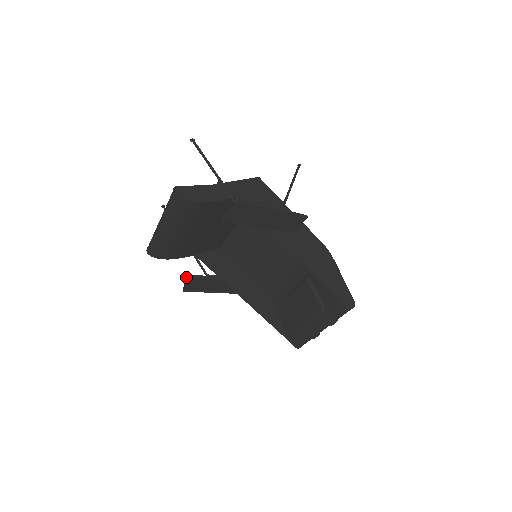
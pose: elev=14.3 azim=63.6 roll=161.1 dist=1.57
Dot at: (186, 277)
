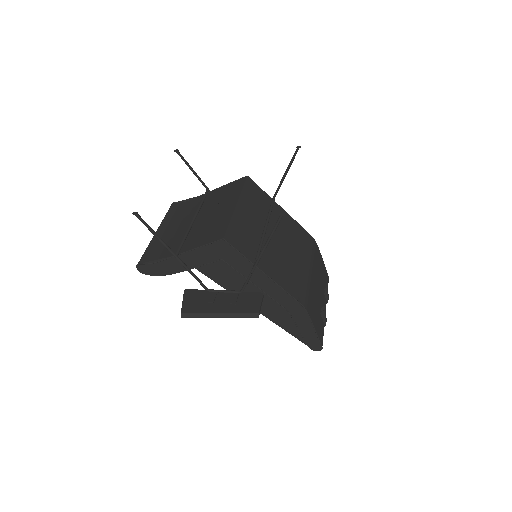
Dot at: occluded
